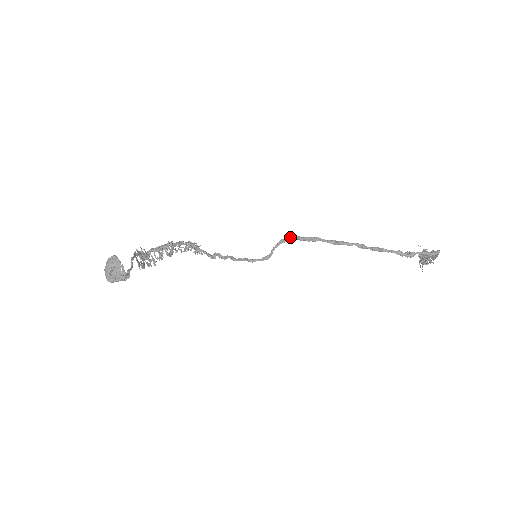
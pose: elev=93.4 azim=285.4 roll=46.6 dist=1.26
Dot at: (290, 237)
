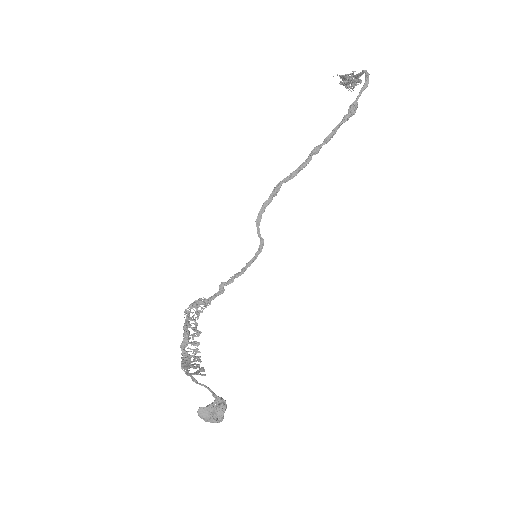
Dot at: (259, 211)
